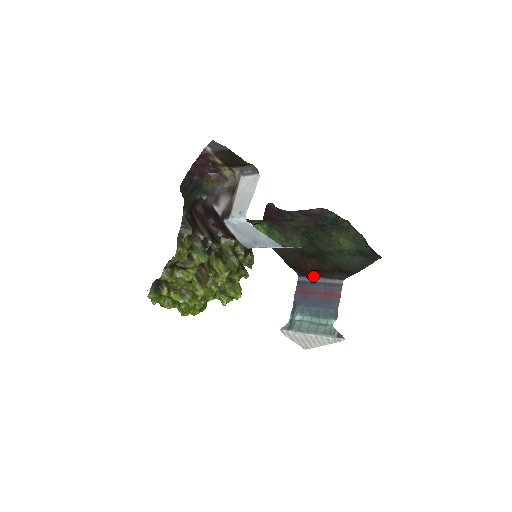
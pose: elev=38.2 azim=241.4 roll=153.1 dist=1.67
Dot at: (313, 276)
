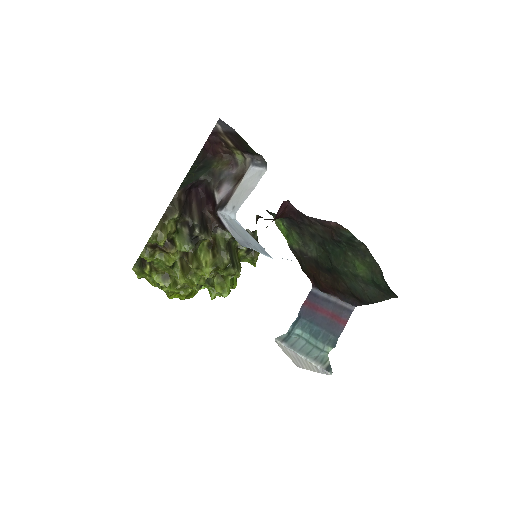
Dot at: (326, 291)
